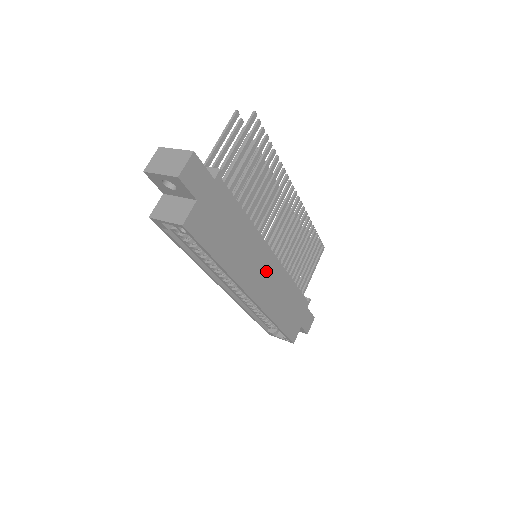
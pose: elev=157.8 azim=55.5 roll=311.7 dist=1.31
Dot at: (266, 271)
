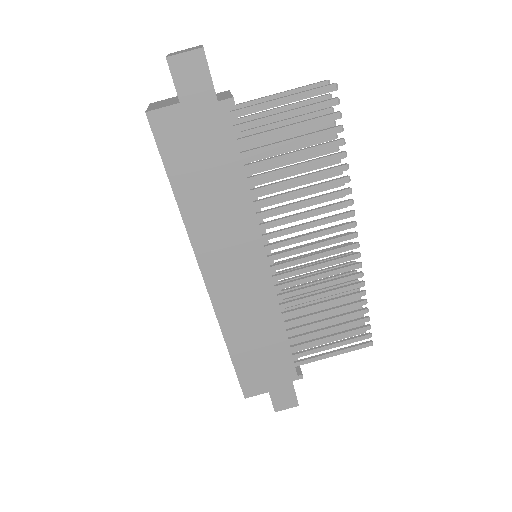
Dot at: (245, 272)
